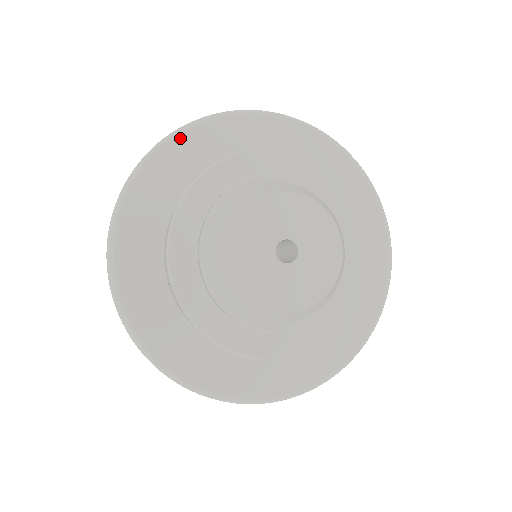
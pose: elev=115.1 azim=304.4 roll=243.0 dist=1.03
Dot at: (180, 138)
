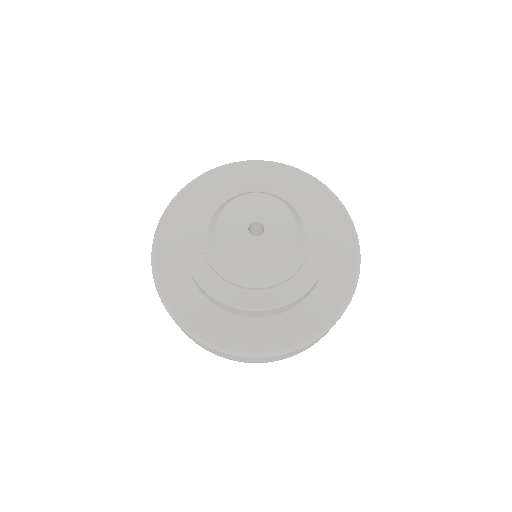
Dot at: (247, 164)
